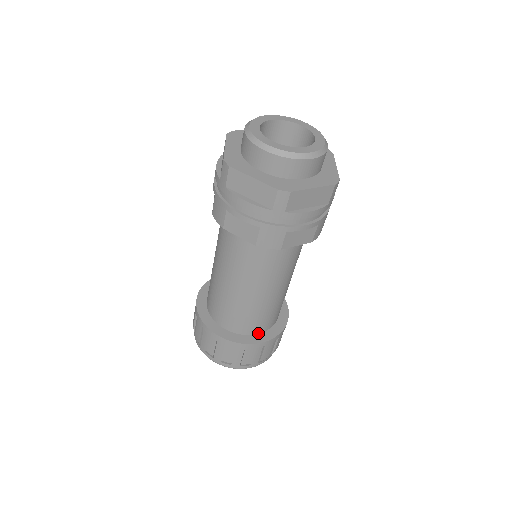
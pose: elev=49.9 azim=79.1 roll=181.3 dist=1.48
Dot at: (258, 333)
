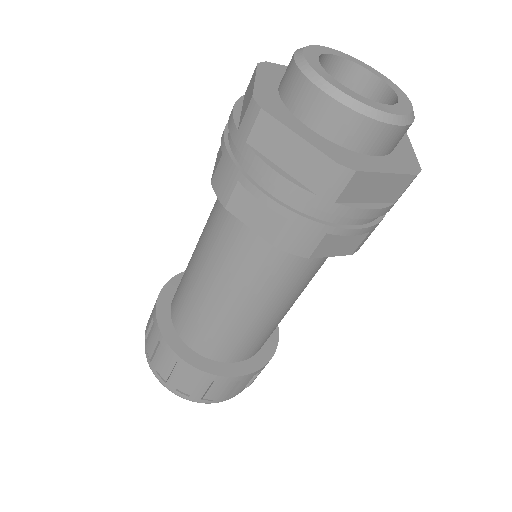
Dot at: (236, 361)
